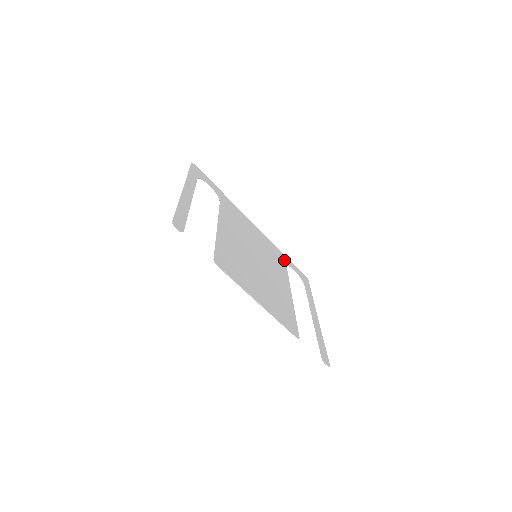
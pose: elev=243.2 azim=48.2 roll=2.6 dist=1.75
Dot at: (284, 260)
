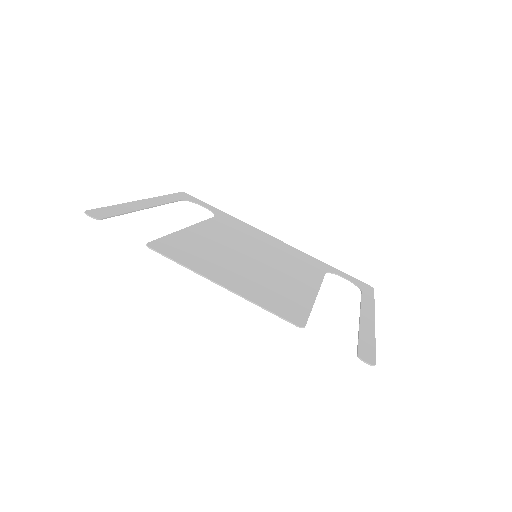
Dot at: (324, 268)
